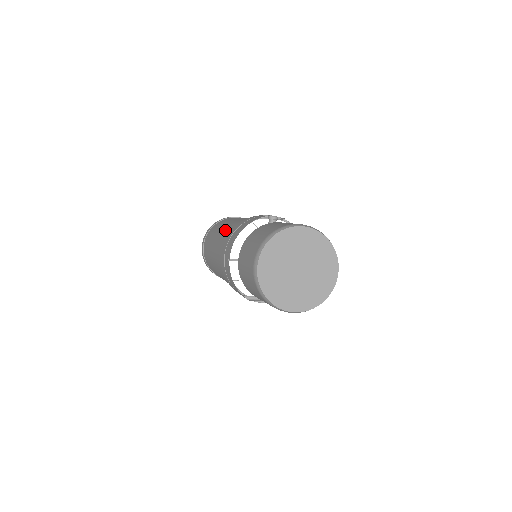
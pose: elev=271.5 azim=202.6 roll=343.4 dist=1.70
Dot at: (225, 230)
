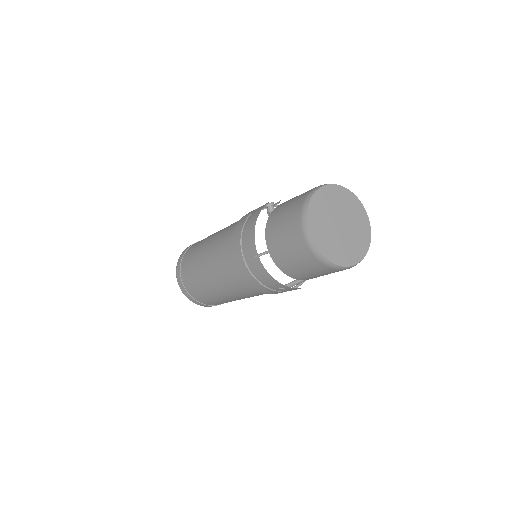
Dot at: (216, 245)
